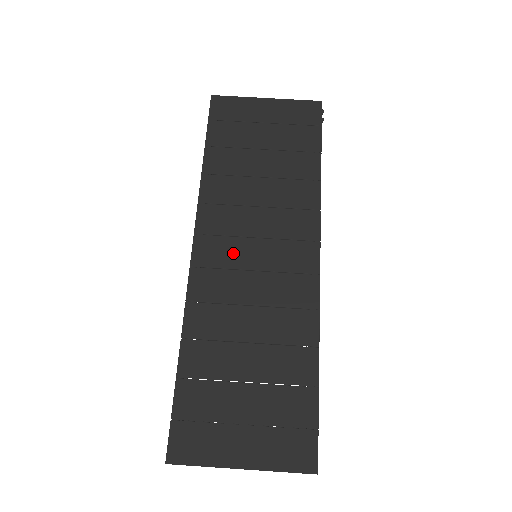
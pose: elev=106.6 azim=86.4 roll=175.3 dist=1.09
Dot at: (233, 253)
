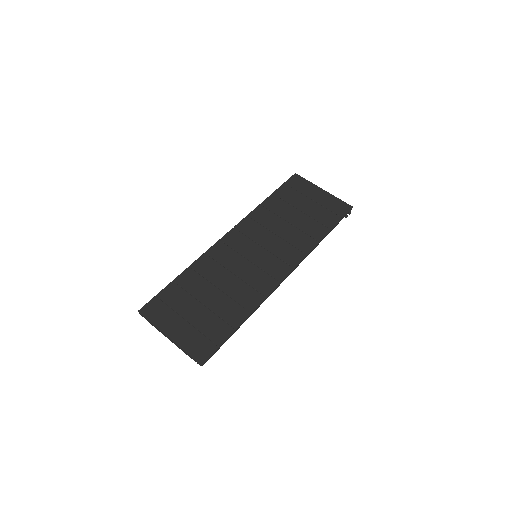
Dot at: (245, 247)
